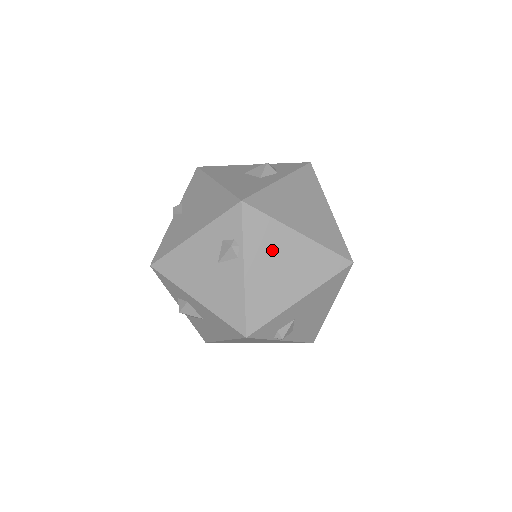
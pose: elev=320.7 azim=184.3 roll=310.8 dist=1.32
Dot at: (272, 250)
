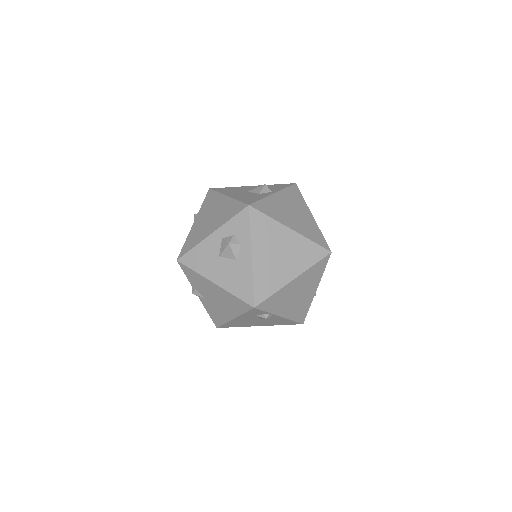
Dot at: (287, 298)
